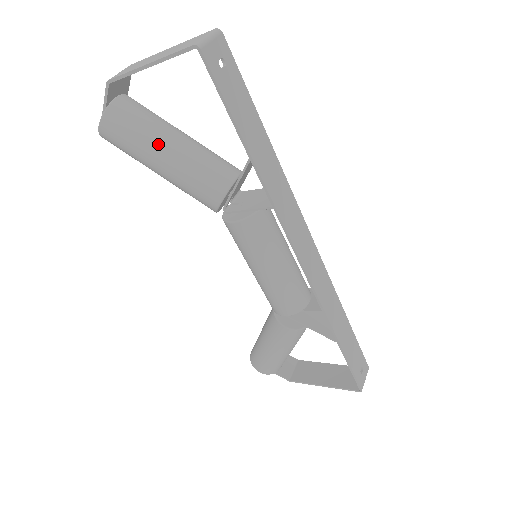
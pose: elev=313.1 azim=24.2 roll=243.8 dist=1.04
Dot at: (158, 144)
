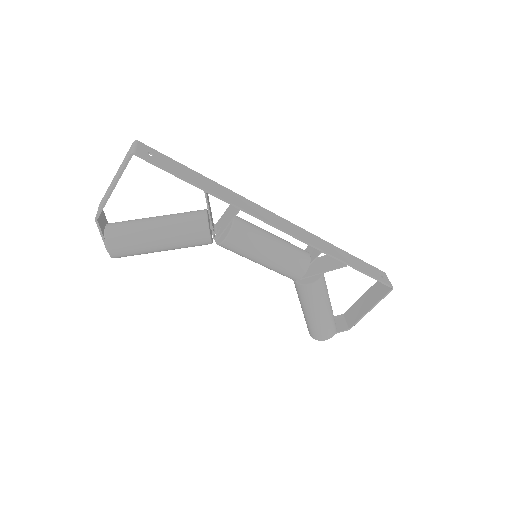
Dot at: (149, 231)
